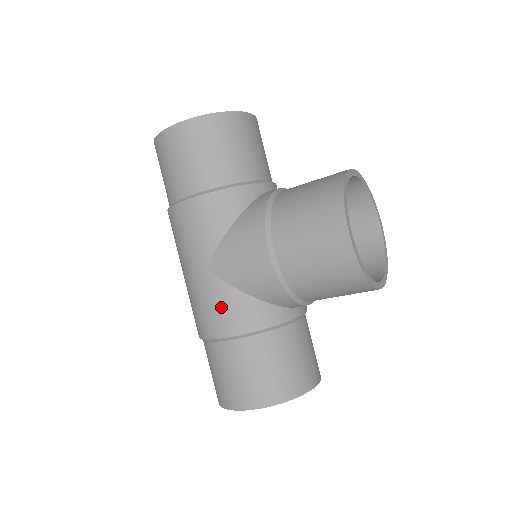
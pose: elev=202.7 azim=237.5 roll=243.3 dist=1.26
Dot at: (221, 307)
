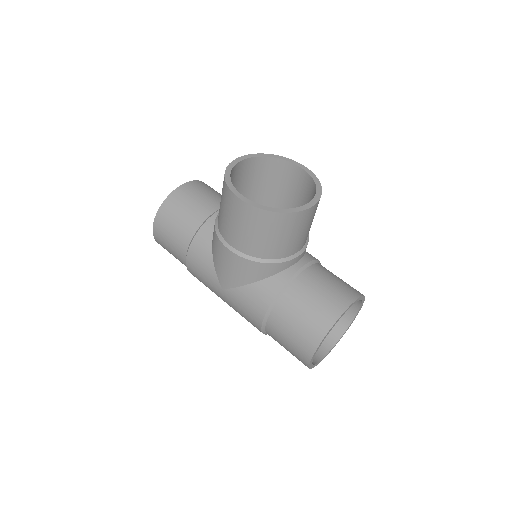
Dot at: (245, 304)
